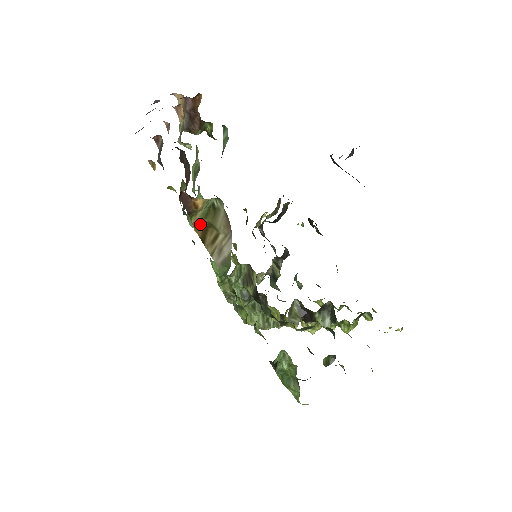
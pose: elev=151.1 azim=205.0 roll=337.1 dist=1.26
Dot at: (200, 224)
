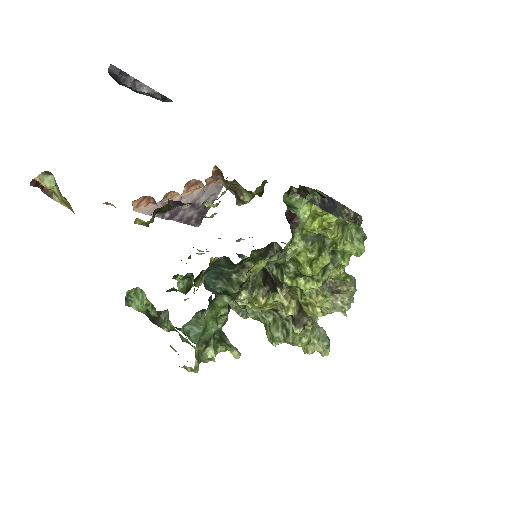
Dot at: (68, 204)
